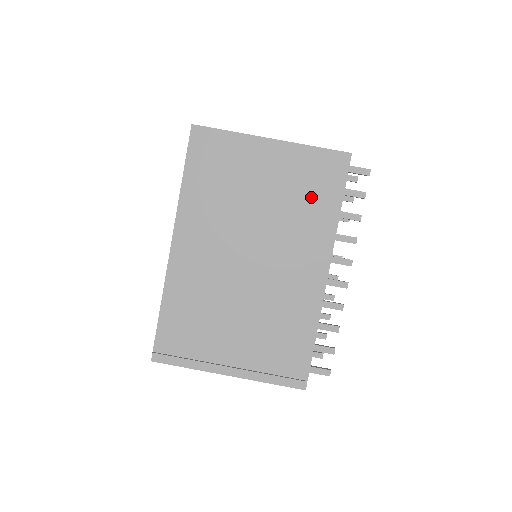
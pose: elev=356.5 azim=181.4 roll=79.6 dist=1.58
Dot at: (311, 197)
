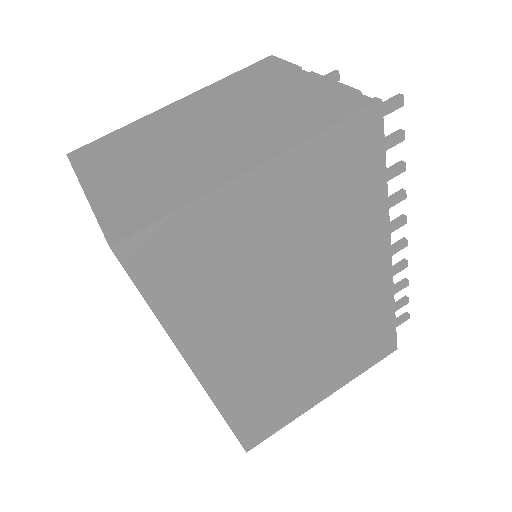
Dot at: (345, 199)
